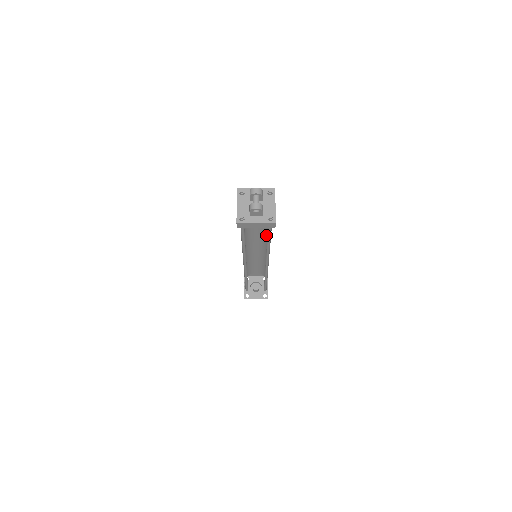
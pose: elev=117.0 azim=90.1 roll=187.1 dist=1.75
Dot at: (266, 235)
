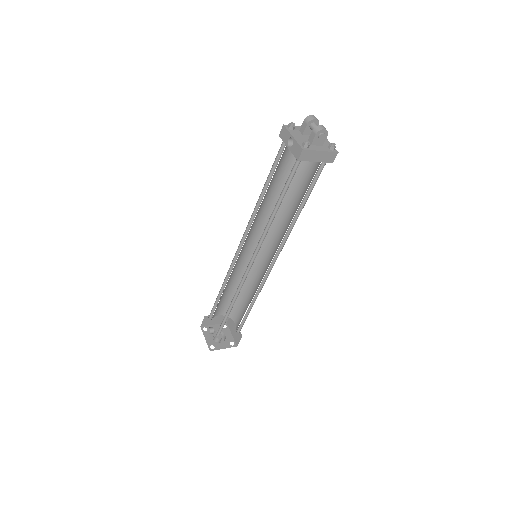
Dot at: (274, 219)
